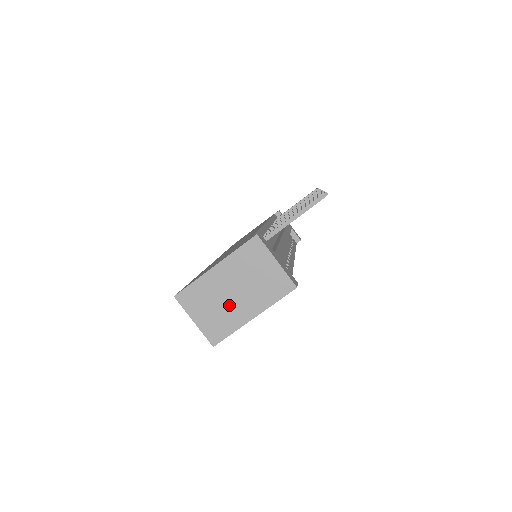
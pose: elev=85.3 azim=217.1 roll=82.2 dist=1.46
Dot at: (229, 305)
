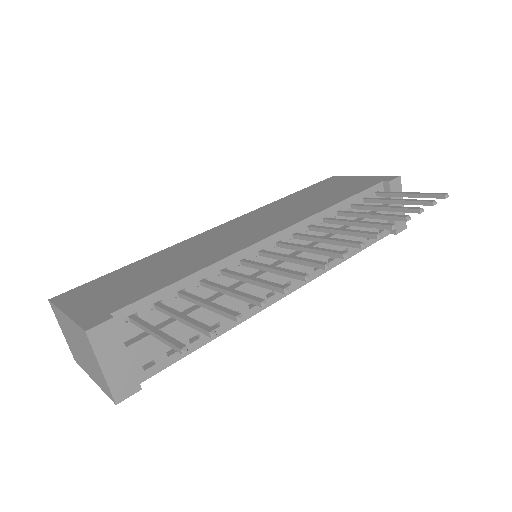
Dot at: (78, 351)
